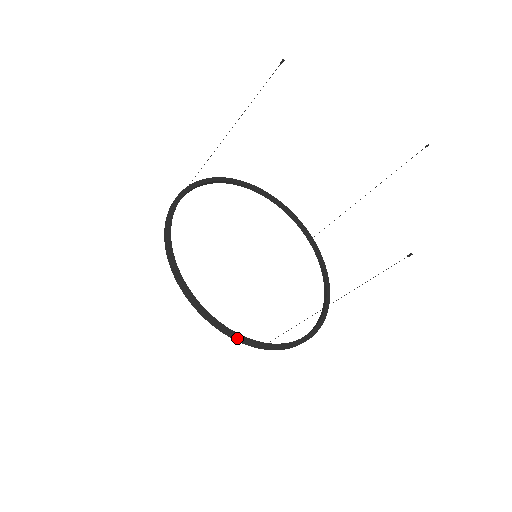
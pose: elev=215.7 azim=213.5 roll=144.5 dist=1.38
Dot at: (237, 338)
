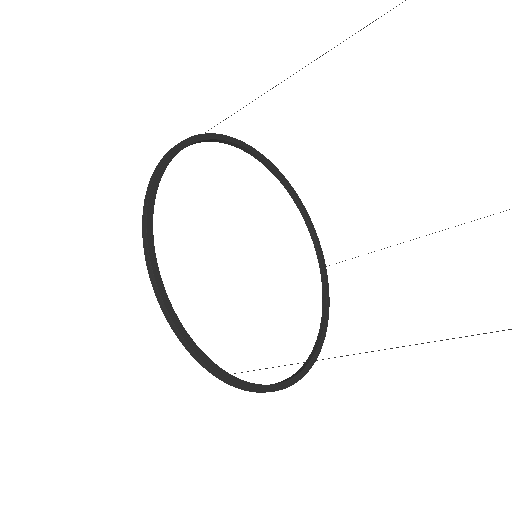
Dot at: (193, 350)
